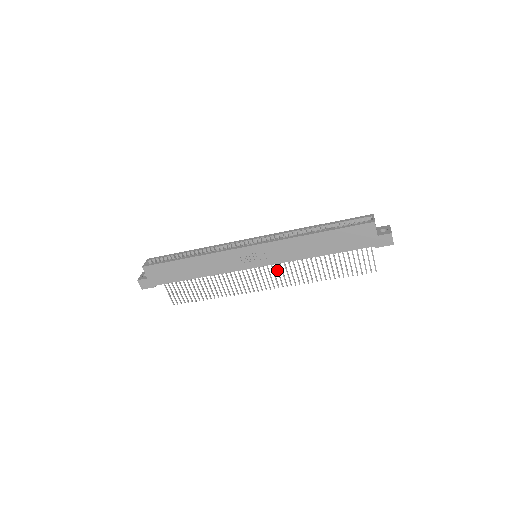
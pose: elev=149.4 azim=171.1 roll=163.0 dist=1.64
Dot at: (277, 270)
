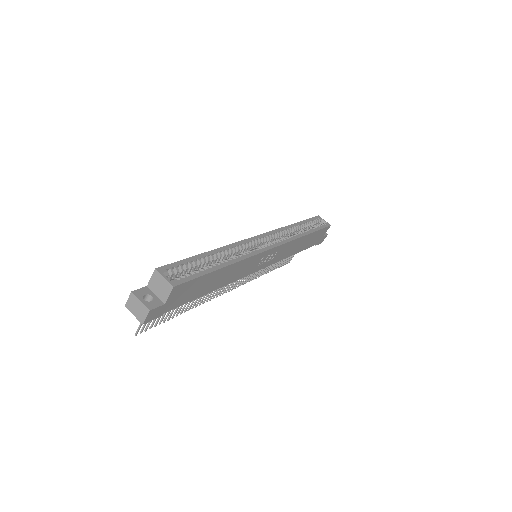
Dot at: occluded
